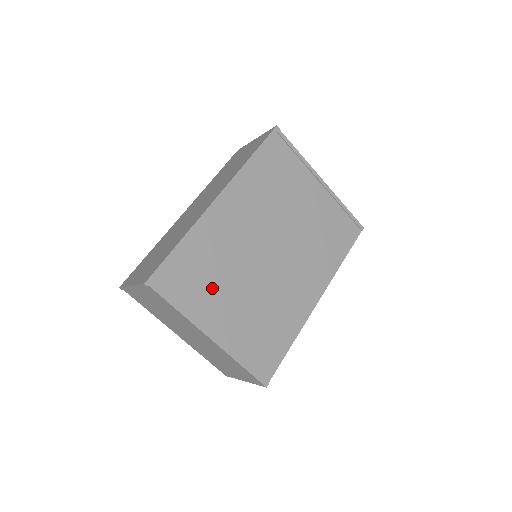
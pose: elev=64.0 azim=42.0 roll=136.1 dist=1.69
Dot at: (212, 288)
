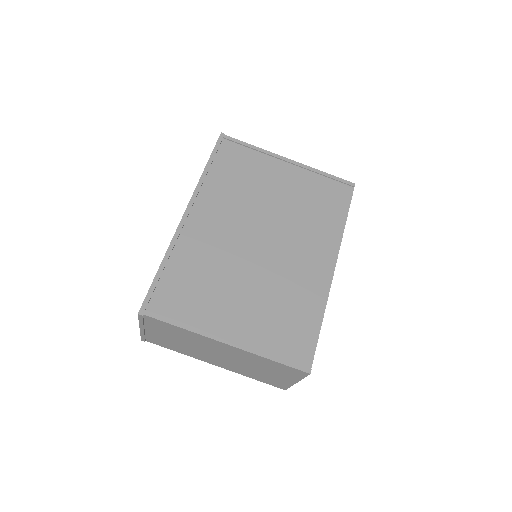
Dot at: (210, 295)
